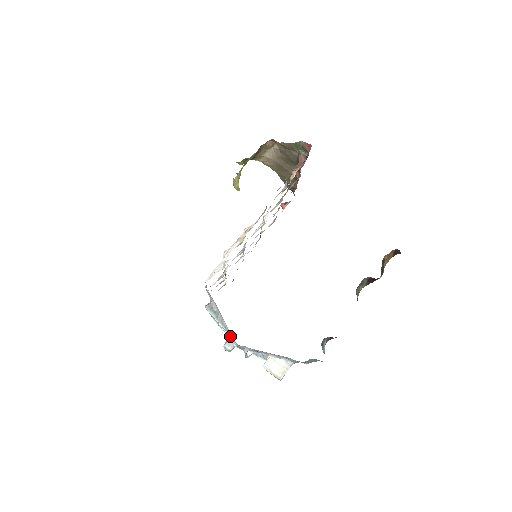
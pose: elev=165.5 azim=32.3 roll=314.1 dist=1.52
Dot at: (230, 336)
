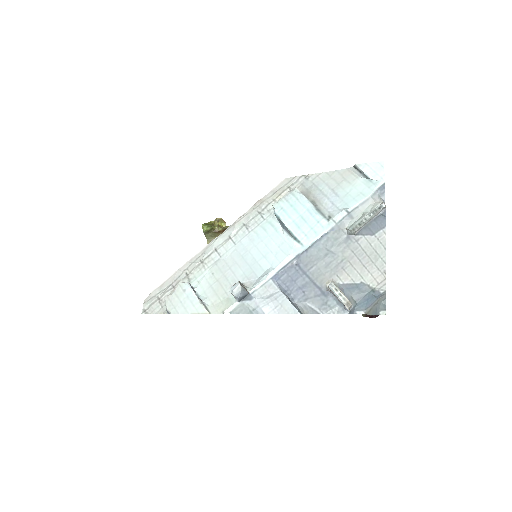
Dot at: (324, 217)
